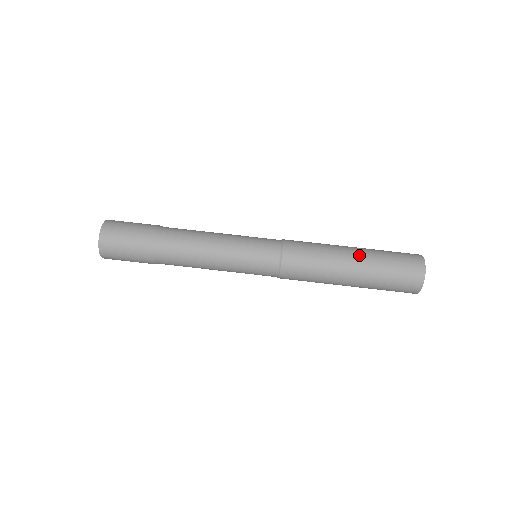
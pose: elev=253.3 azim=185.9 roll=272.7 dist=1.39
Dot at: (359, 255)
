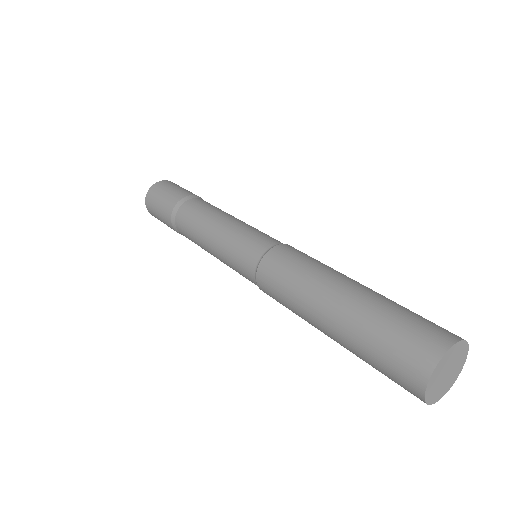
Dot at: (336, 314)
